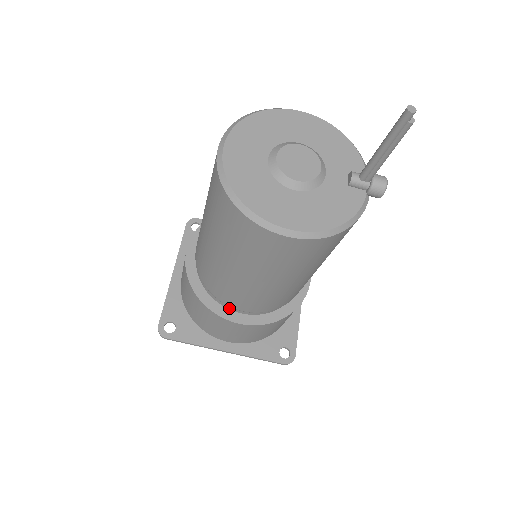
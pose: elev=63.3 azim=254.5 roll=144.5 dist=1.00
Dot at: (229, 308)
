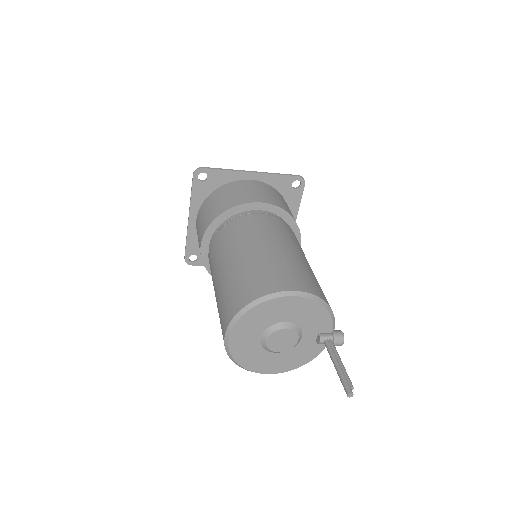
Dot at: occluded
